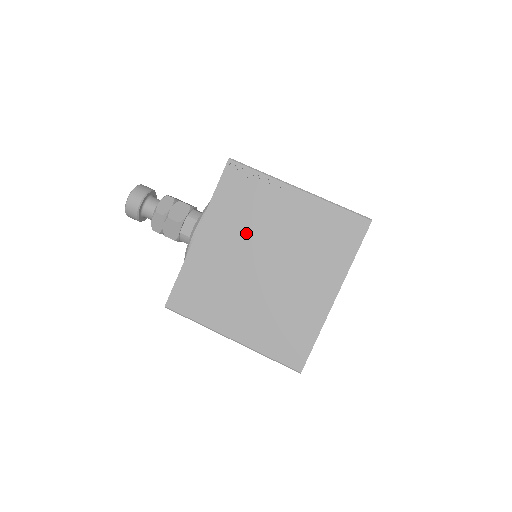
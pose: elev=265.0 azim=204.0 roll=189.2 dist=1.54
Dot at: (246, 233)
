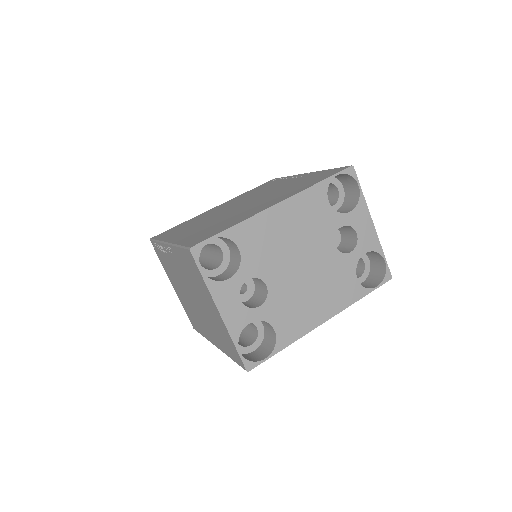
Dot at: (247, 198)
